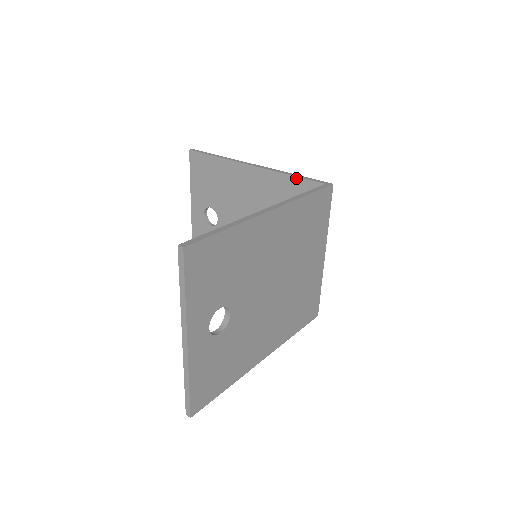
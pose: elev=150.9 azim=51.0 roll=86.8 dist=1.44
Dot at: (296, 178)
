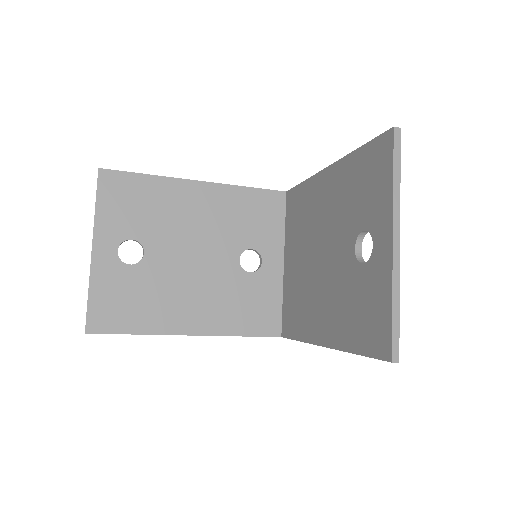
Dot at: (256, 189)
